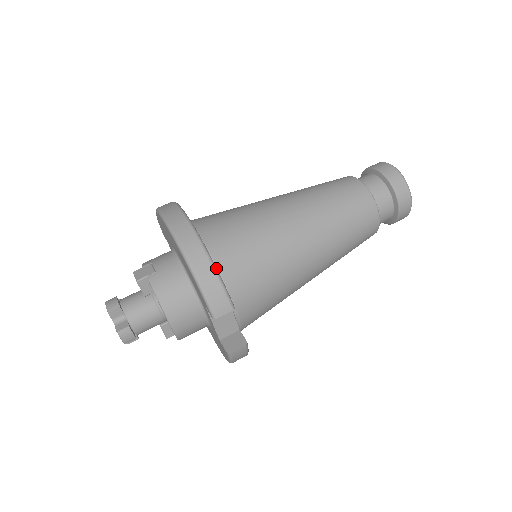
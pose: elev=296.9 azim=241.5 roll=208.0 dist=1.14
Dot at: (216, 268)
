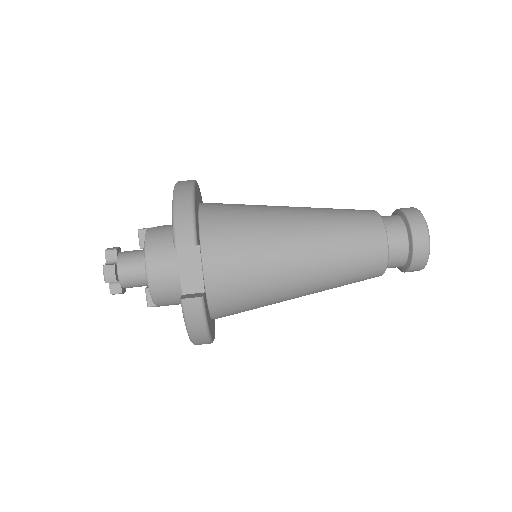
Dot at: (194, 208)
